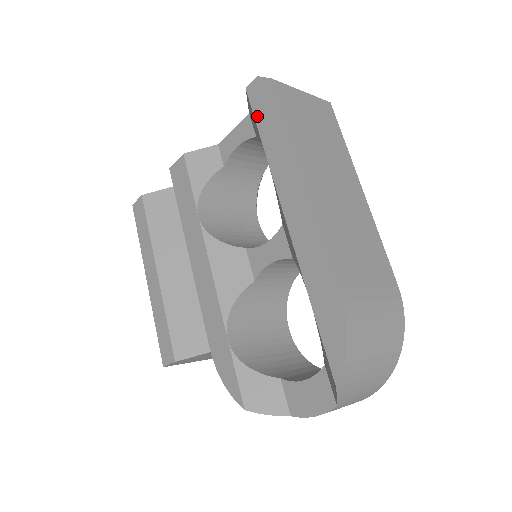
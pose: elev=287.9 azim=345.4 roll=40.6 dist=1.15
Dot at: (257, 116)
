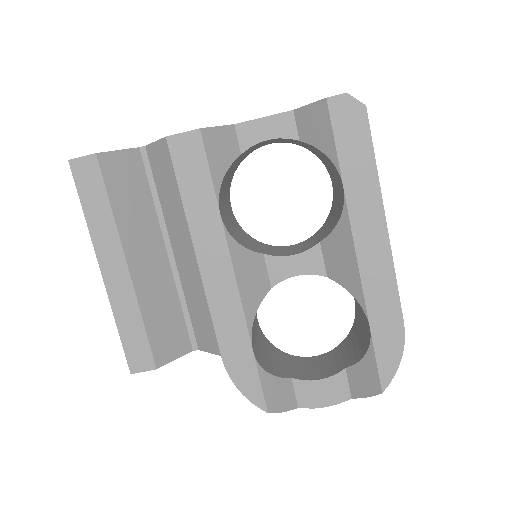
Dot at: (338, 137)
